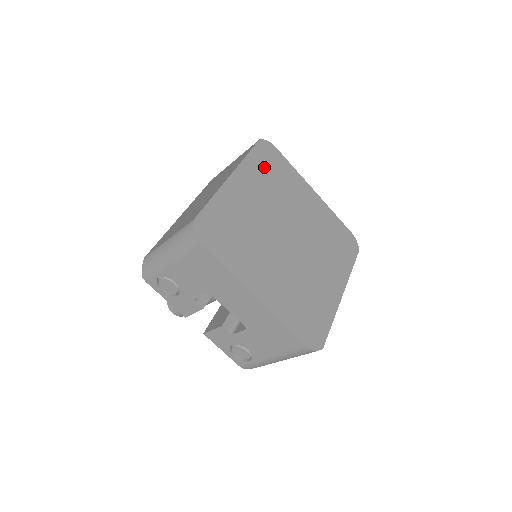
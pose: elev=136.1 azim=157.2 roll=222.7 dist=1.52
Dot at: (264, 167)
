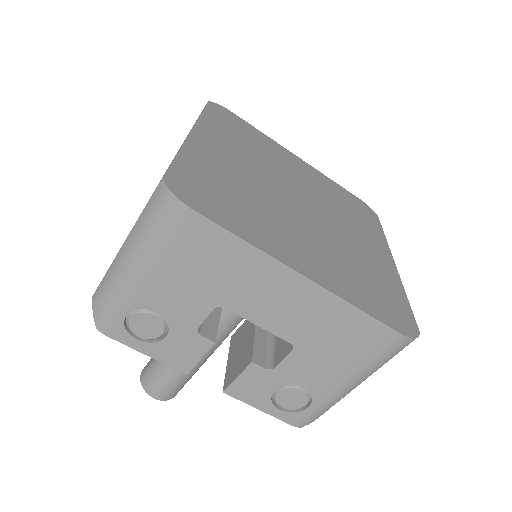
Dot at: (228, 128)
